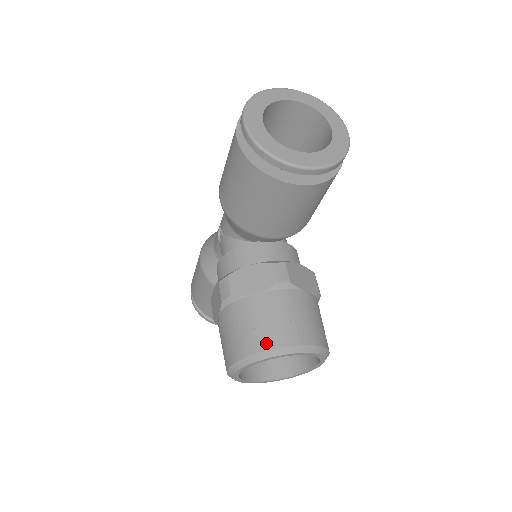
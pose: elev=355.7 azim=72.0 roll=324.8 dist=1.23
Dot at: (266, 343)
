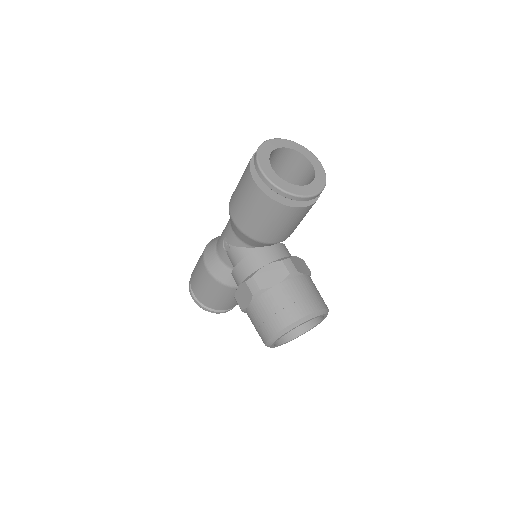
Dot at: (296, 316)
